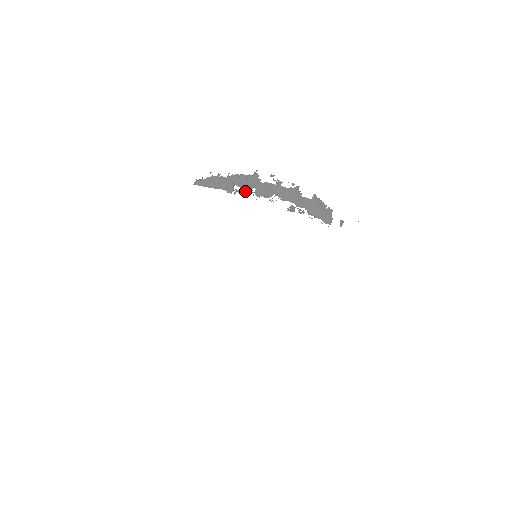
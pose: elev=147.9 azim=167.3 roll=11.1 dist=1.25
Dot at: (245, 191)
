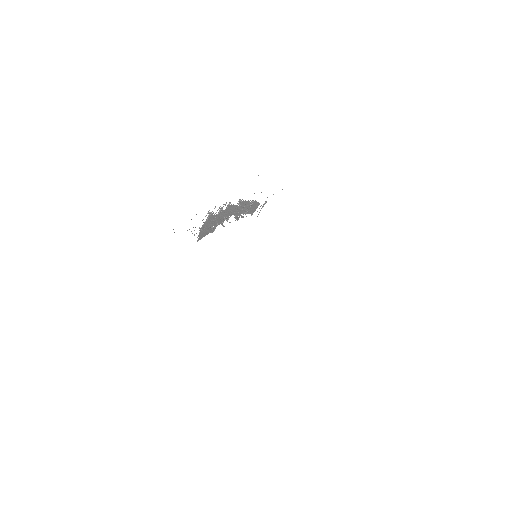
Dot at: (215, 227)
